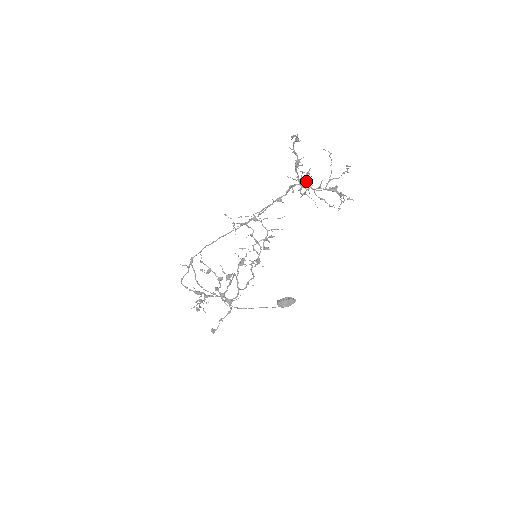
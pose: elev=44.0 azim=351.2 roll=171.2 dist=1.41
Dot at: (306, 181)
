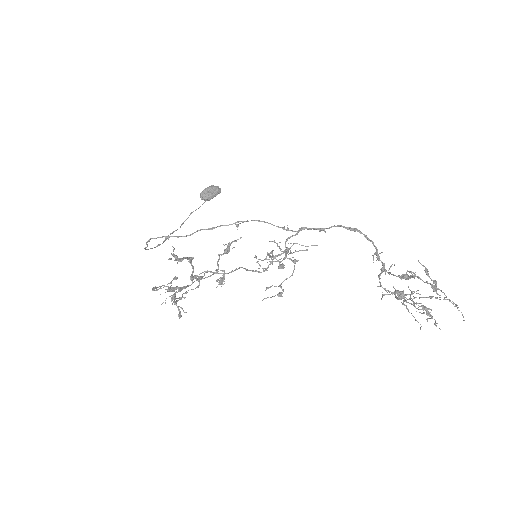
Dot at: occluded
